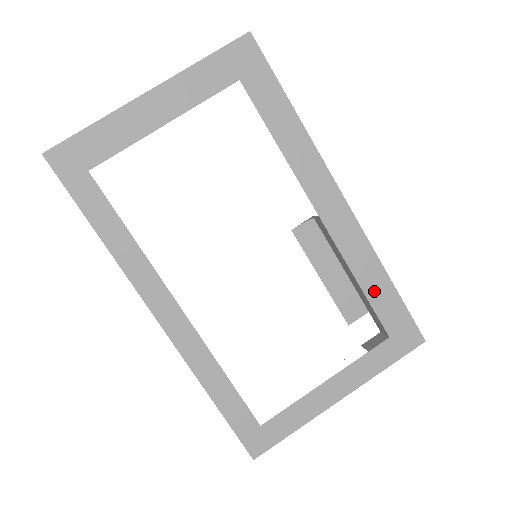
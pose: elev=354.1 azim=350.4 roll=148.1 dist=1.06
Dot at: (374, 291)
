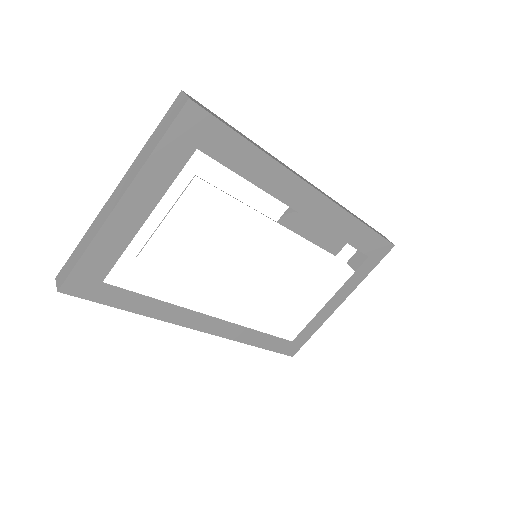
Dot at: (353, 237)
